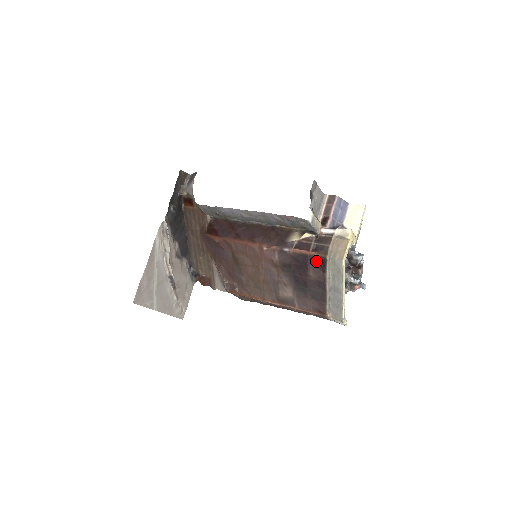
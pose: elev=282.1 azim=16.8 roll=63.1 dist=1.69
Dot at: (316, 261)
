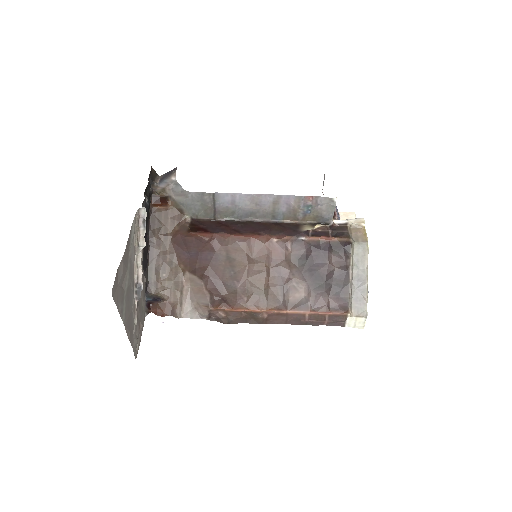
Dot at: (338, 247)
